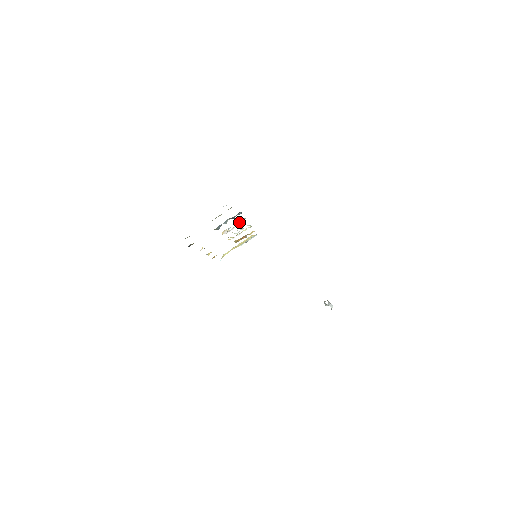
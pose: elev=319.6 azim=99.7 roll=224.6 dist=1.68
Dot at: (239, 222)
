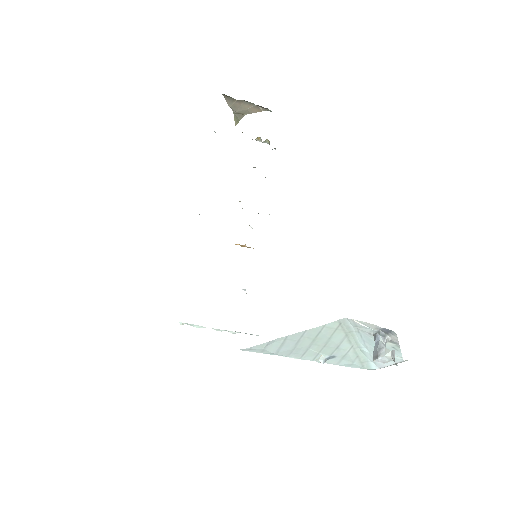
Dot at: occluded
